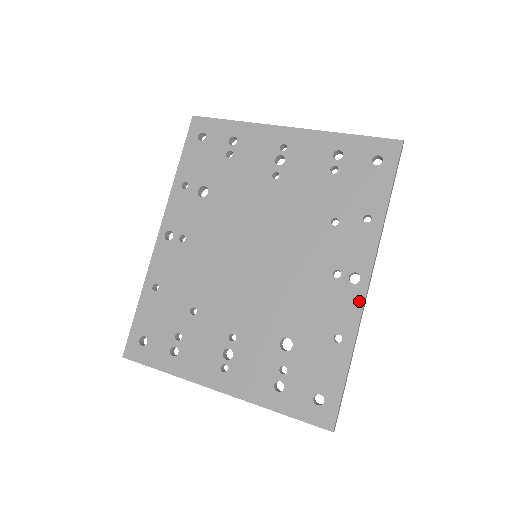
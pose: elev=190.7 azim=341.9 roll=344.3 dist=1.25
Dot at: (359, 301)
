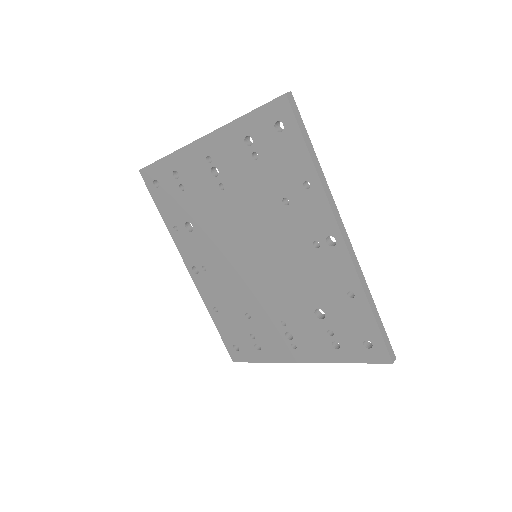
Dot at: (346, 258)
